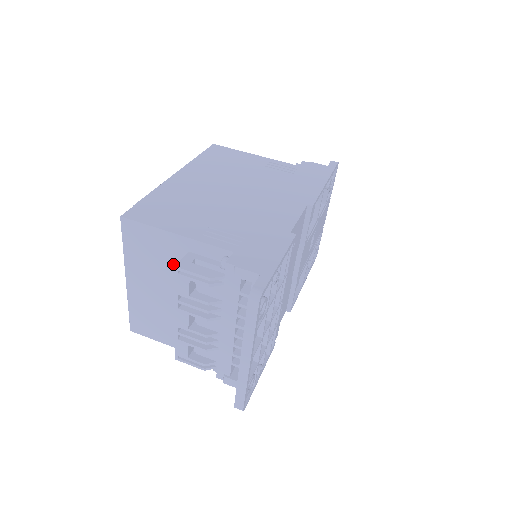
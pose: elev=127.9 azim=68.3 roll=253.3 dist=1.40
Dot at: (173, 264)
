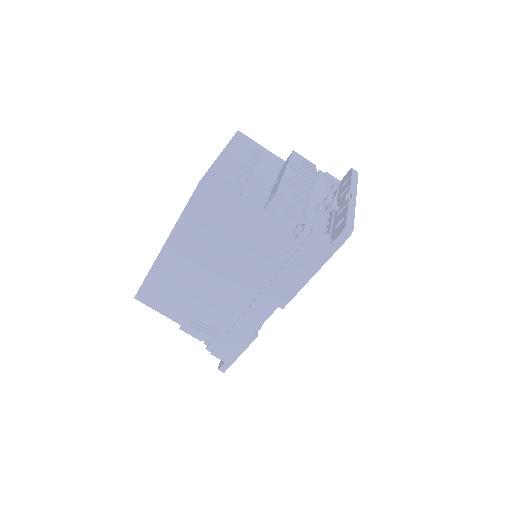
Dot at: occluded
